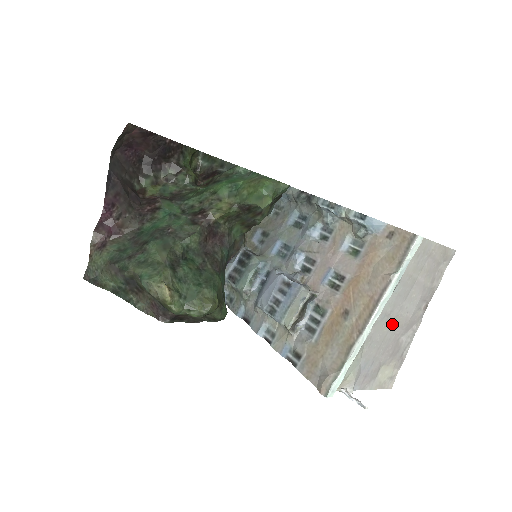
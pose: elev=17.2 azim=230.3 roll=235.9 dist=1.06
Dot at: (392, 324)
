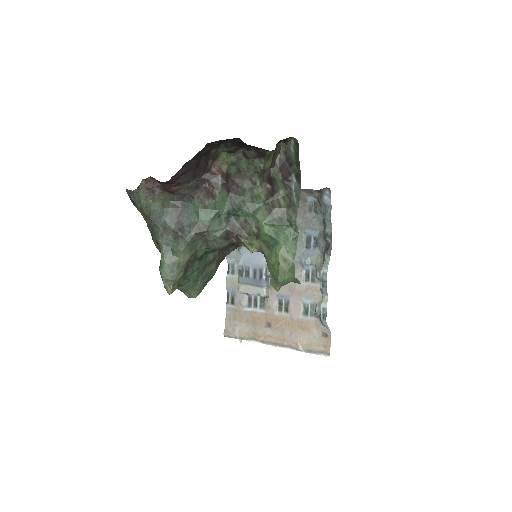
Dot at: occluded
